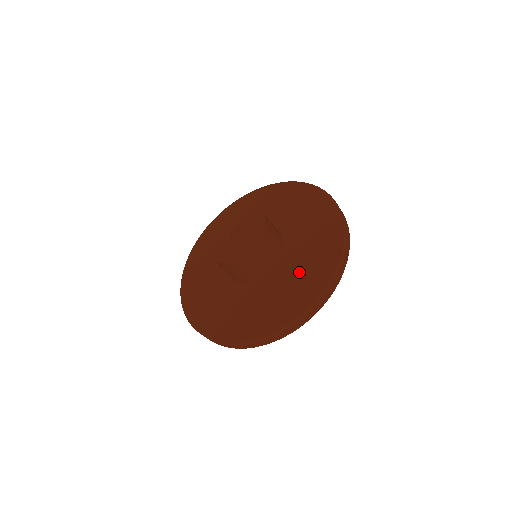
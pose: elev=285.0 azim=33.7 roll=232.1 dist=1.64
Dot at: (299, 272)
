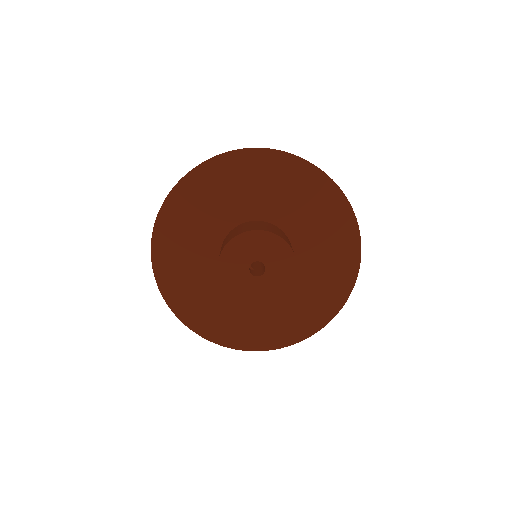
Dot at: (265, 318)
